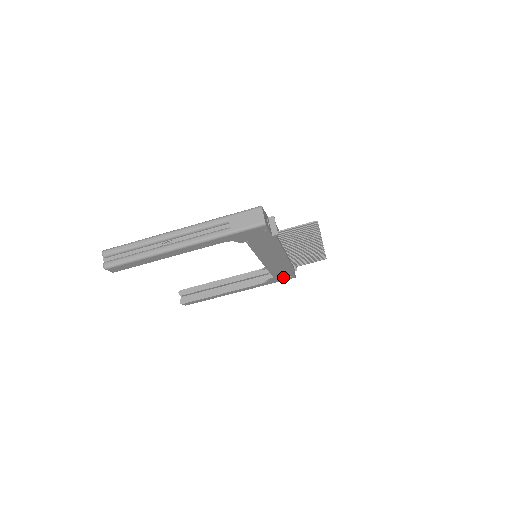
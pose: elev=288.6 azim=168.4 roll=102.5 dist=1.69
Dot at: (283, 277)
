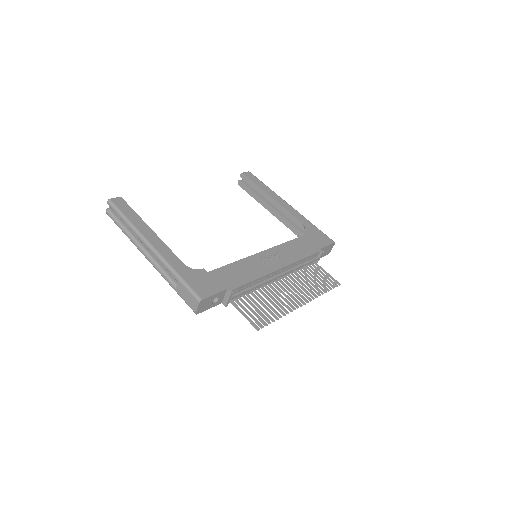
Dot at: occluded
